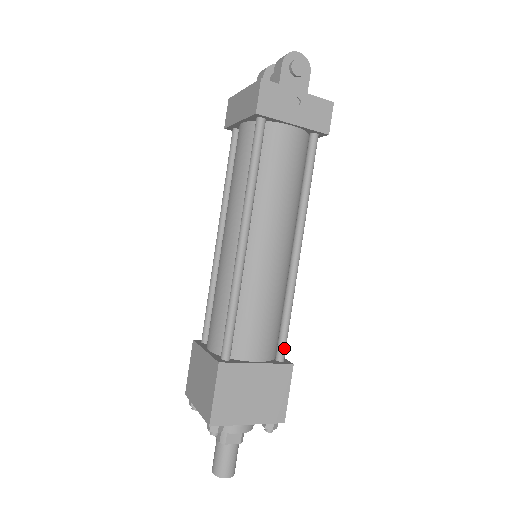
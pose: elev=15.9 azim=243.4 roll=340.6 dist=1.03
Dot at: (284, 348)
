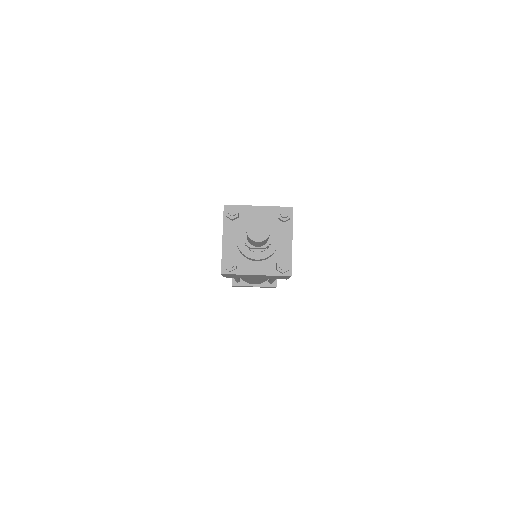
Dot at: occluded
